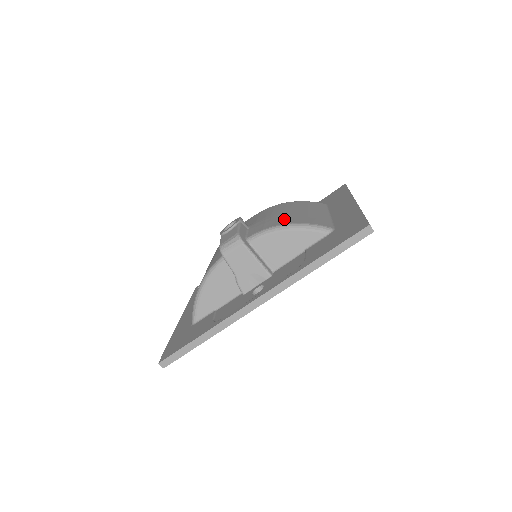
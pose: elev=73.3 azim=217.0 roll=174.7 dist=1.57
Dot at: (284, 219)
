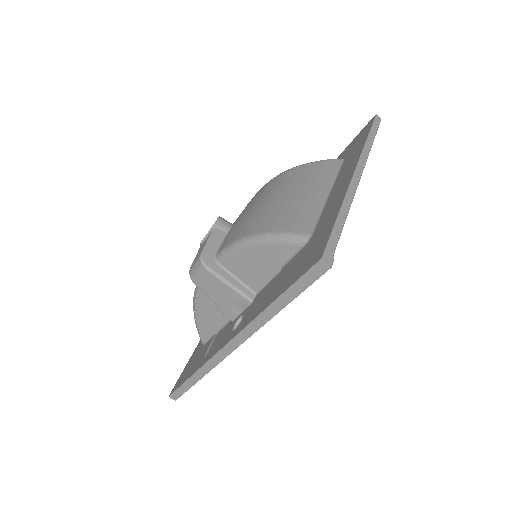
Dot at: (257, 221)
